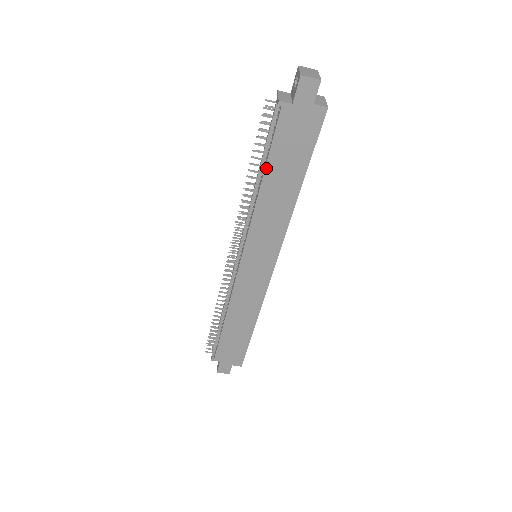
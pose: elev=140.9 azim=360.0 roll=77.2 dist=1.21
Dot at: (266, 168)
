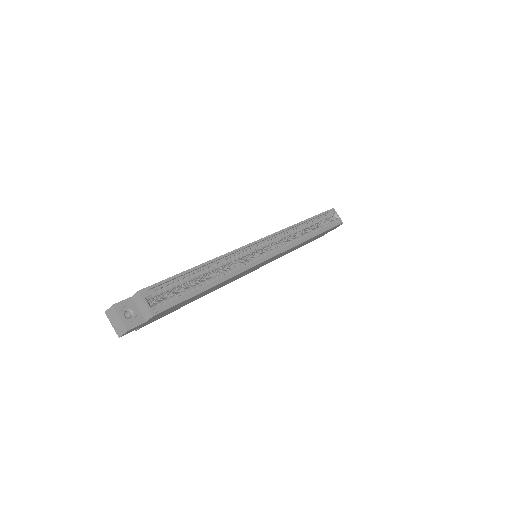
Dot at: occluded
